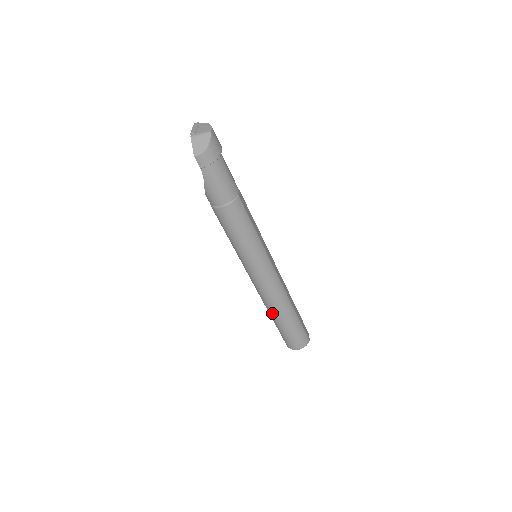
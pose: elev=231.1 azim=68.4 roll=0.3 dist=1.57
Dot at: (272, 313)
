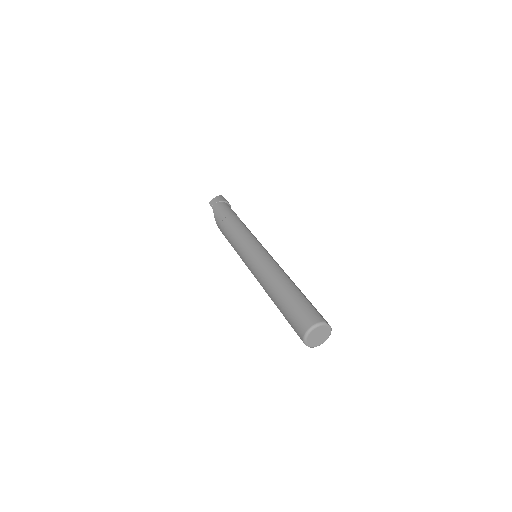
Dot at: (271, 293)
